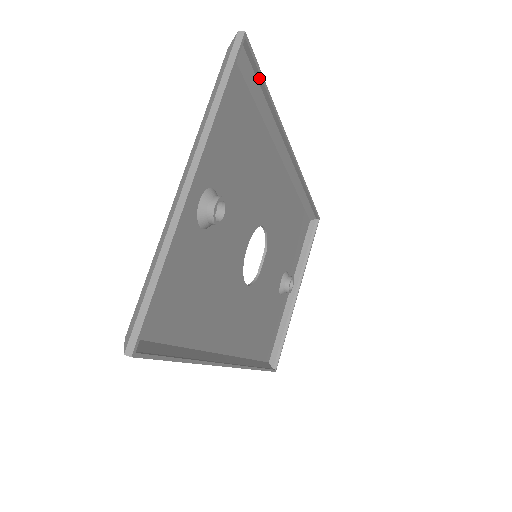
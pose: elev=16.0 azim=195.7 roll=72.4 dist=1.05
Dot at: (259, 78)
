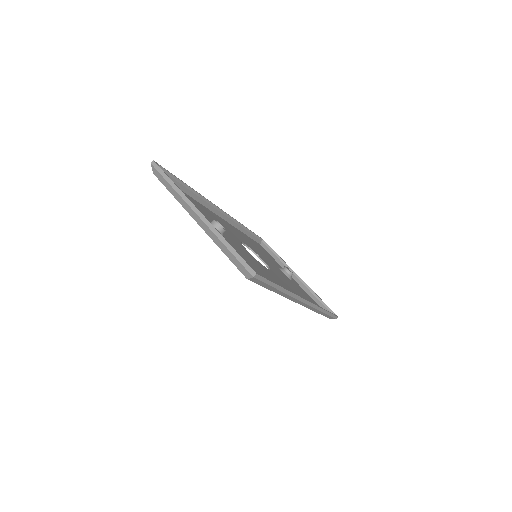
Dot at: (173, 177)
